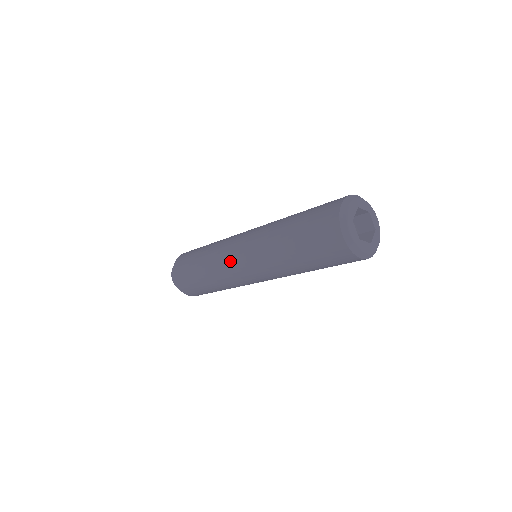
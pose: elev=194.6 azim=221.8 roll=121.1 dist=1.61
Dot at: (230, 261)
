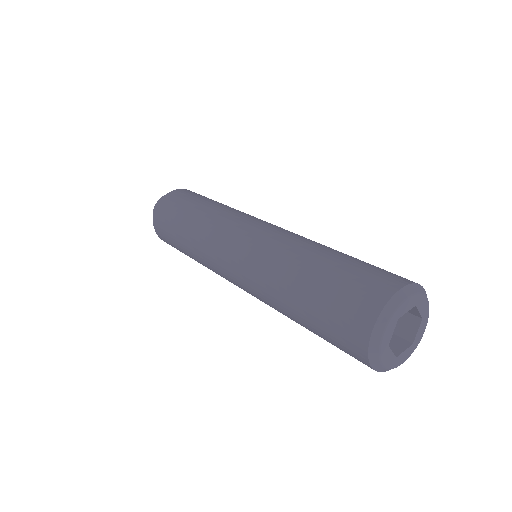
Dot at: (224, 241)
